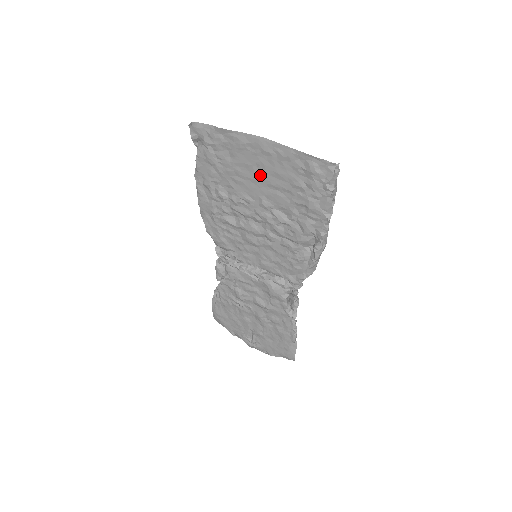
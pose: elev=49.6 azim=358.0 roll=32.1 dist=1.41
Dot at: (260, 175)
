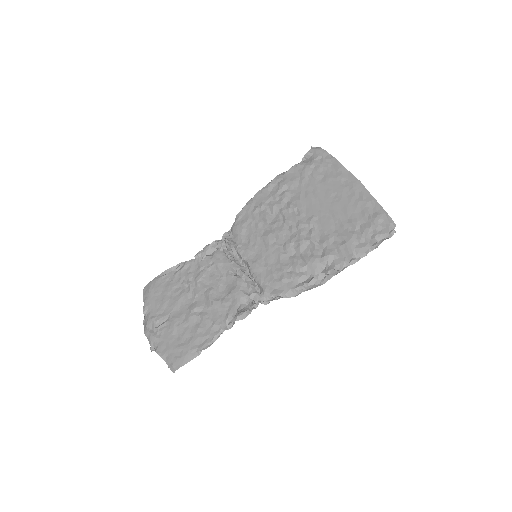
Dot at: (331, 202)
